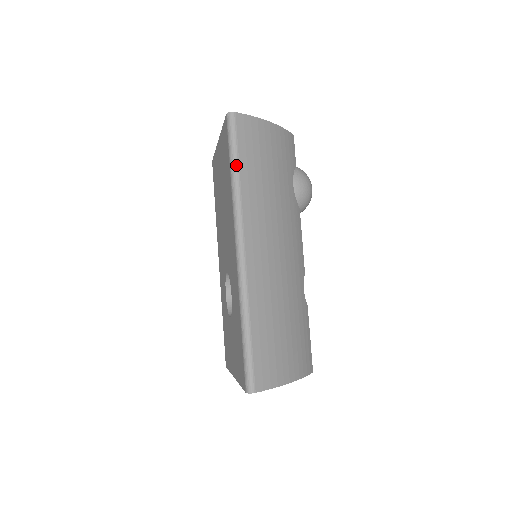
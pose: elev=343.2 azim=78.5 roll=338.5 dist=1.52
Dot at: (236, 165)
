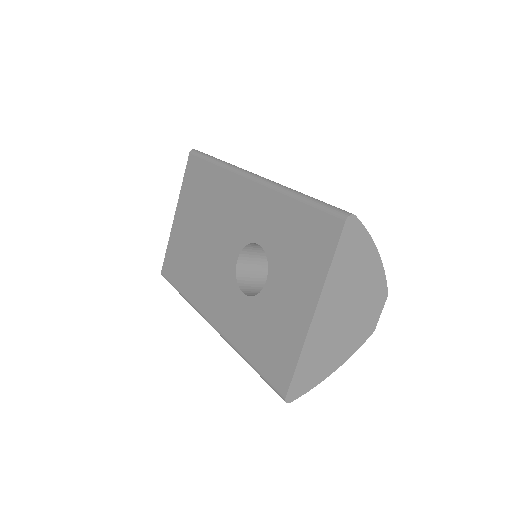
Dot at: (215, 158)
